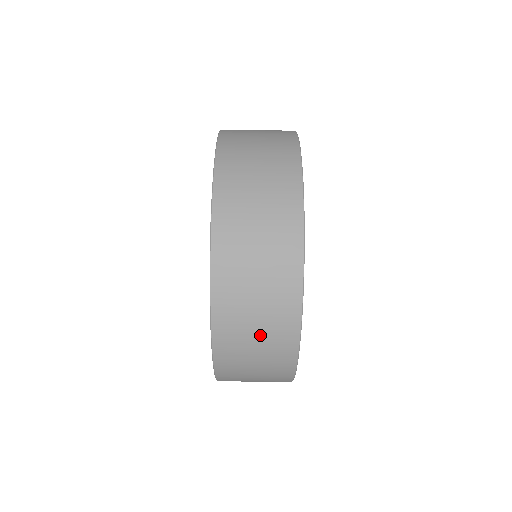
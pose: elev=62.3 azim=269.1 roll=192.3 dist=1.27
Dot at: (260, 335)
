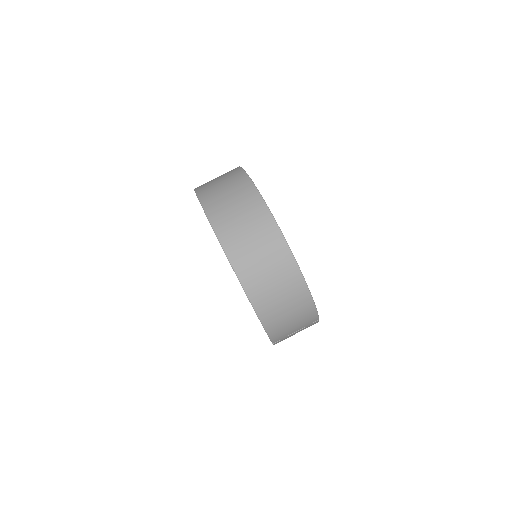
Dot at: (256, 241)
